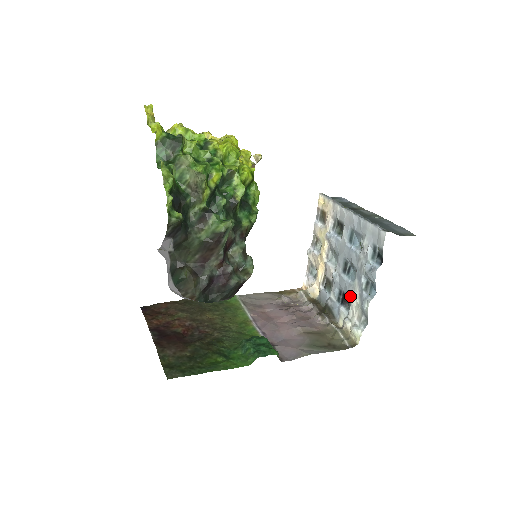
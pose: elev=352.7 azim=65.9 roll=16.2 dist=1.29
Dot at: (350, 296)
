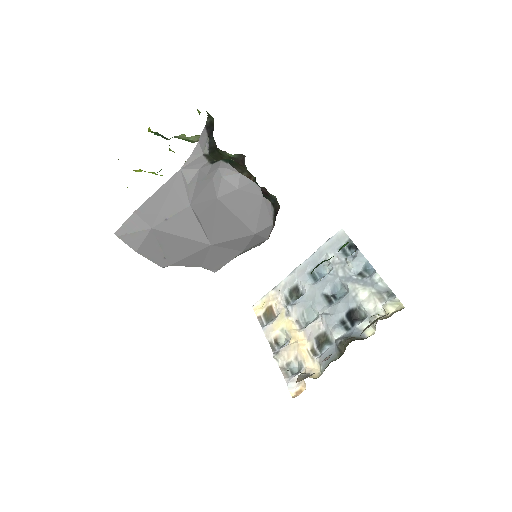
Dot at: (356, 302)
